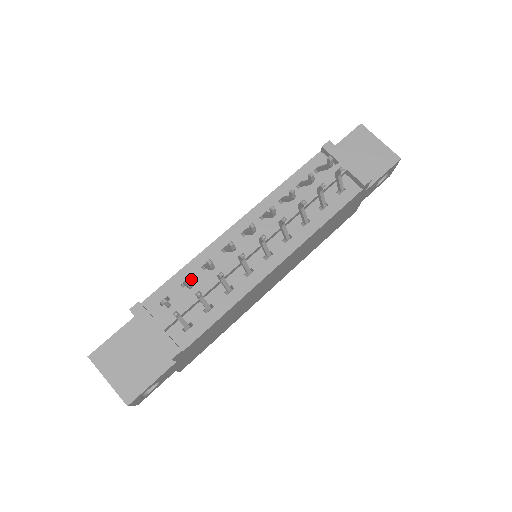
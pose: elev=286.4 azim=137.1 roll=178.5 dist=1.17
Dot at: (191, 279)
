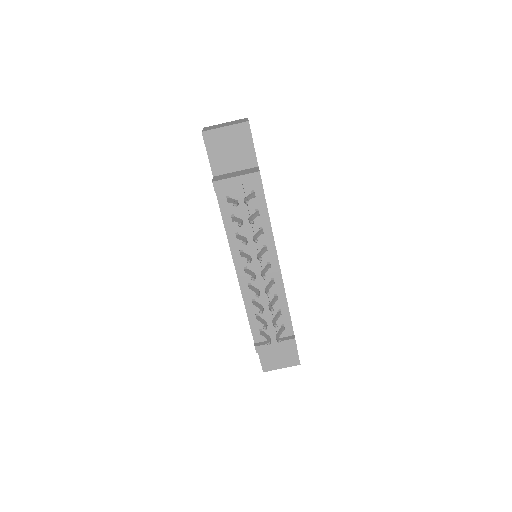
Dot at: (257, 313)
